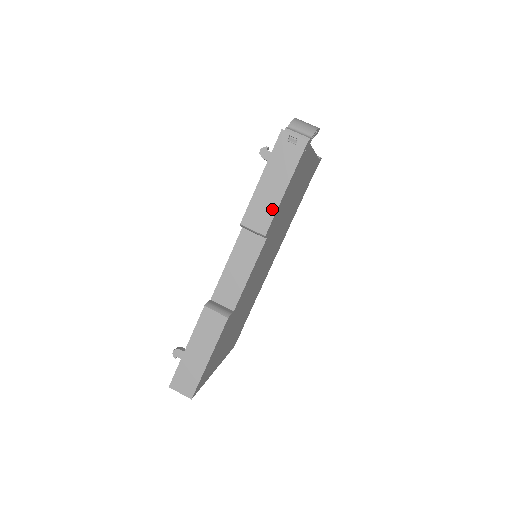
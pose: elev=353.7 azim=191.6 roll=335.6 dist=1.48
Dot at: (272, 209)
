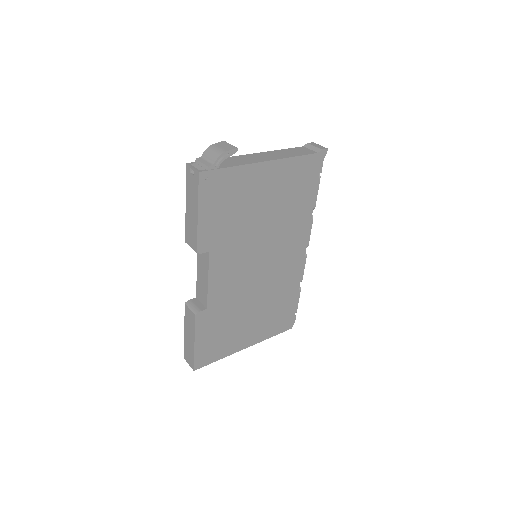
Dot at: (195, 231)
